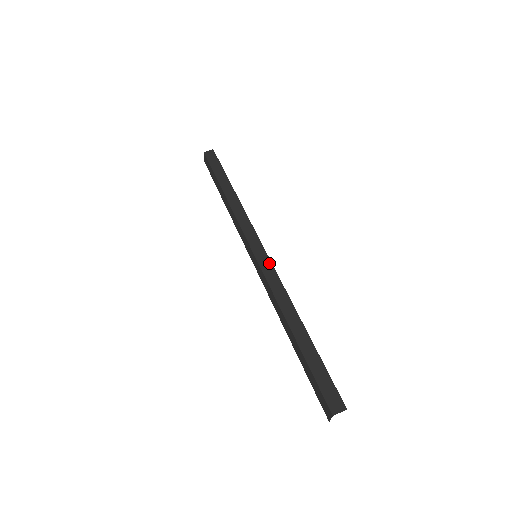
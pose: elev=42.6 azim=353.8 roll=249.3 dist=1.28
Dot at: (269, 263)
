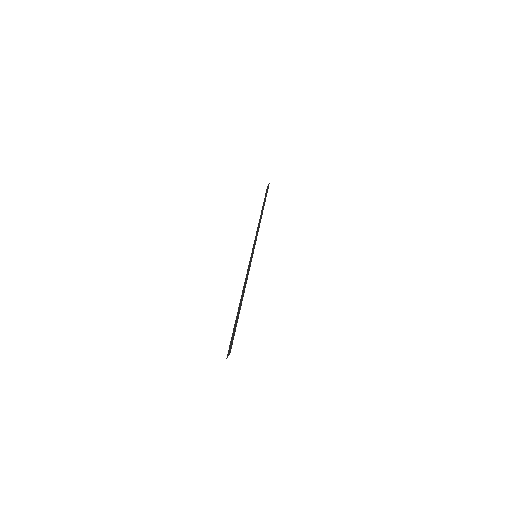
Dot at: (251, 260)
